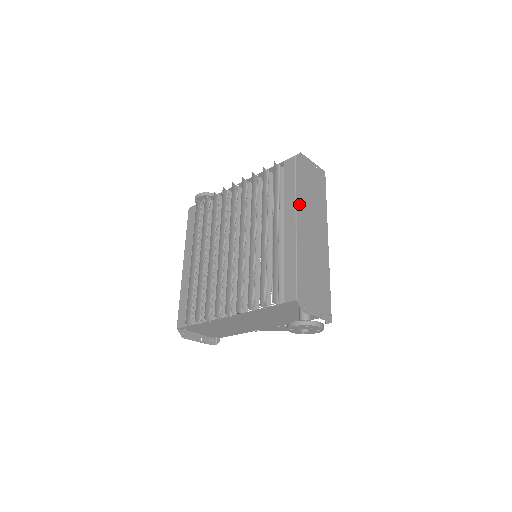
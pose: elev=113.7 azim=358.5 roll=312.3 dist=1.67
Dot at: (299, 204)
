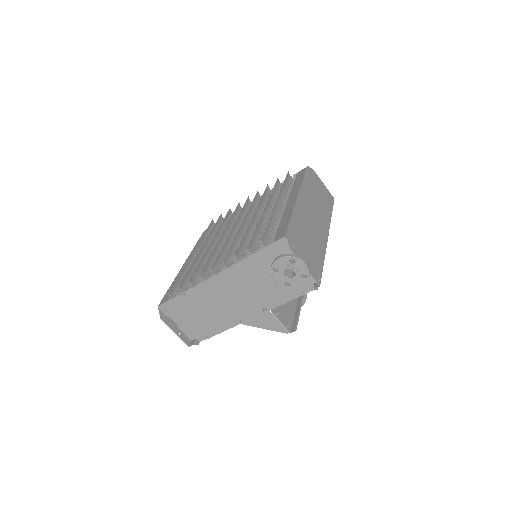
Dot at: (304, 190)
